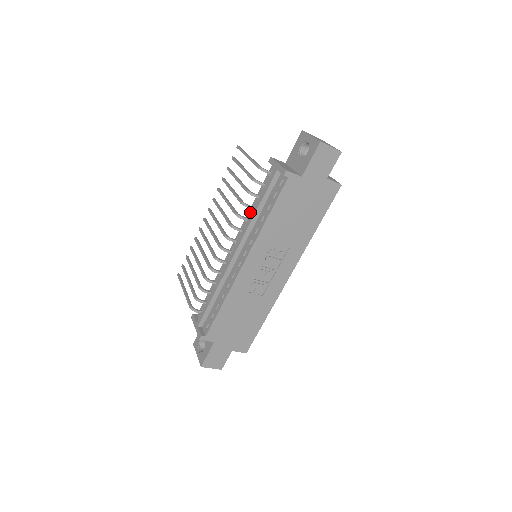
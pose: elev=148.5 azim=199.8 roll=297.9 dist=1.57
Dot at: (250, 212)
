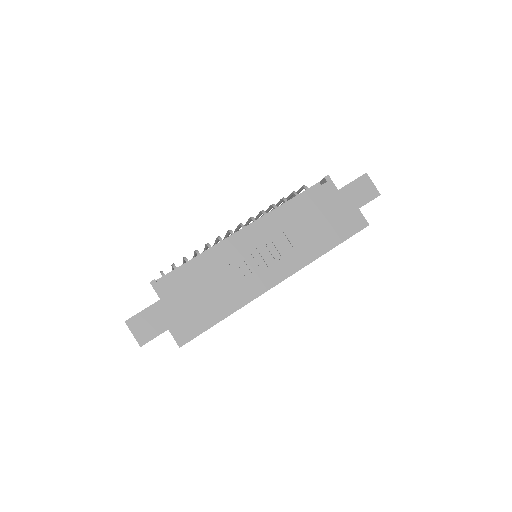
Dot at: occluded
